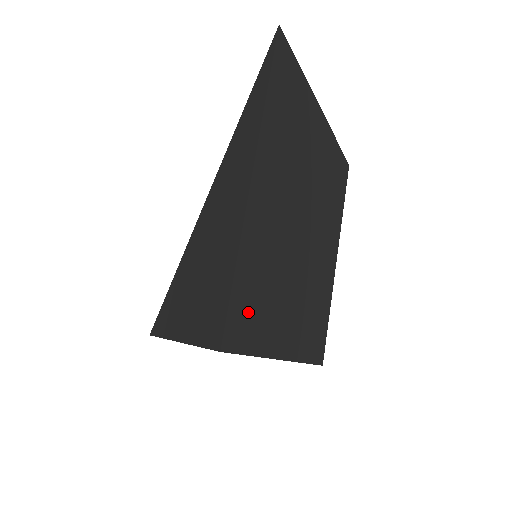
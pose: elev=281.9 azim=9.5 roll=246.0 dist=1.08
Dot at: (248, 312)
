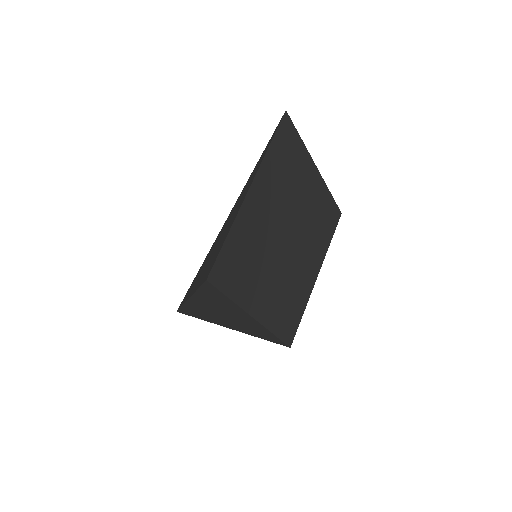
Dot at: (231, 268)
